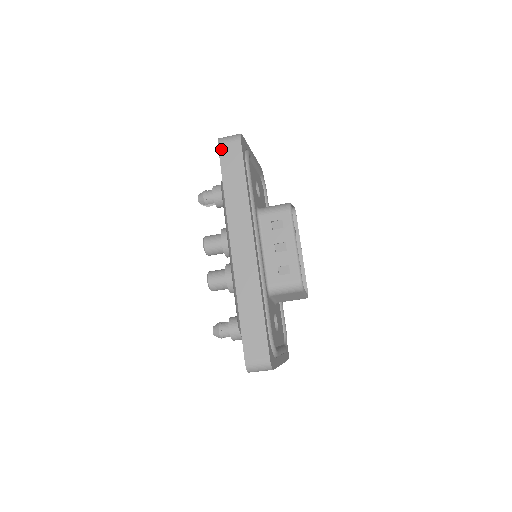
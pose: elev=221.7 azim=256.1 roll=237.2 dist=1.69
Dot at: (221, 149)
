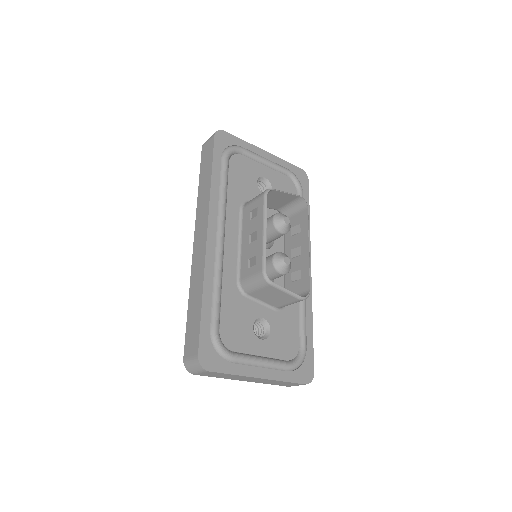
Dot at: (203, 150)
